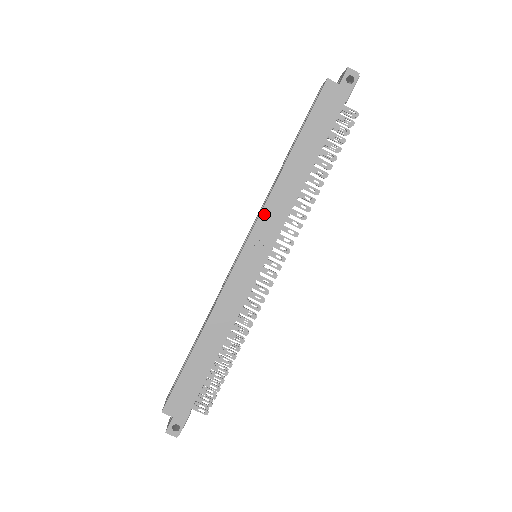
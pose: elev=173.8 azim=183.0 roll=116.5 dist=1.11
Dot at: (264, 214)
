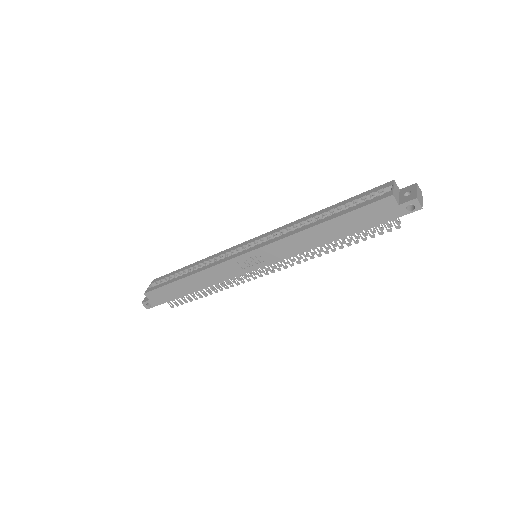
Dot at: (275, 245)
